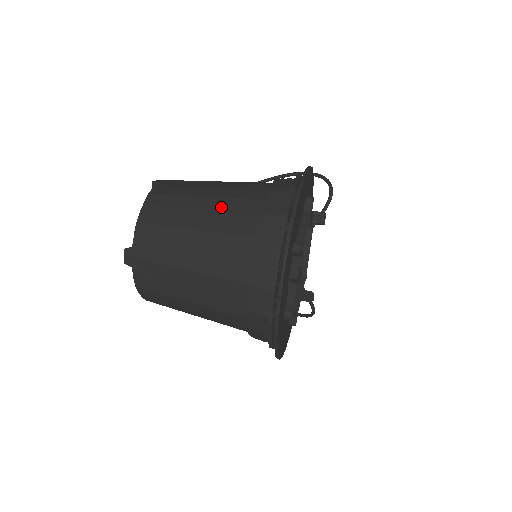
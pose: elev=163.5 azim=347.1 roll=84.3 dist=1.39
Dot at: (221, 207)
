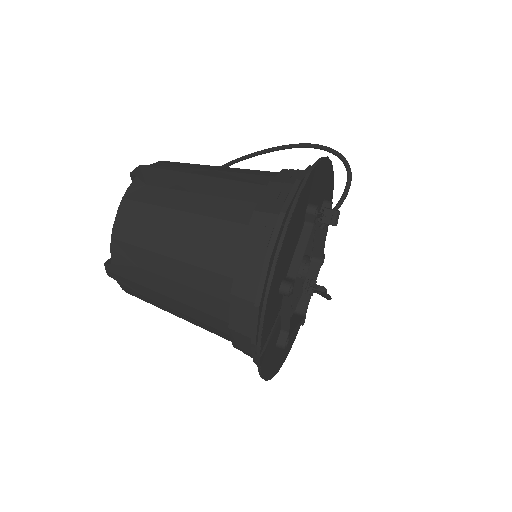
Dot at: (198, 230)
